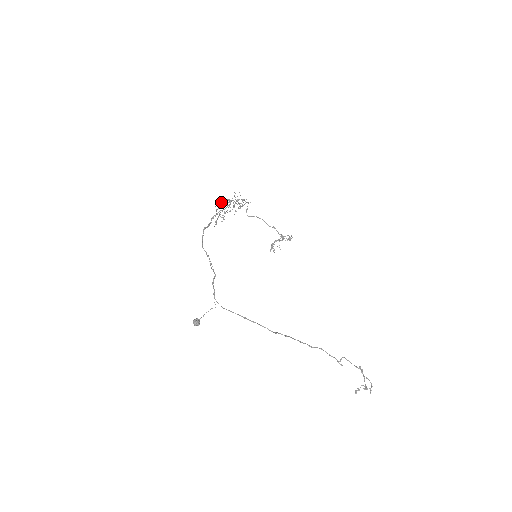
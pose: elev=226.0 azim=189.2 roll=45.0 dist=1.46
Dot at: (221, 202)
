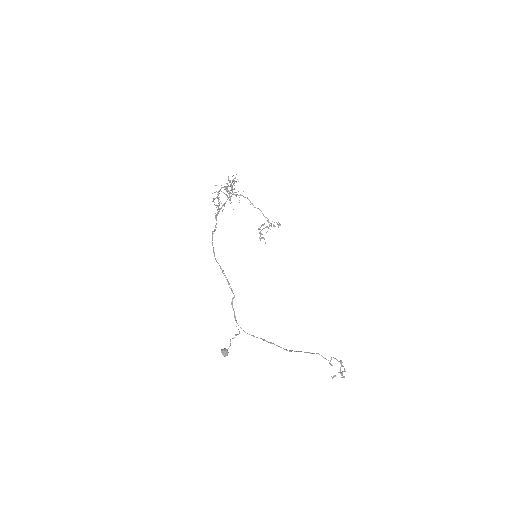
Dot at: (219, 191)
